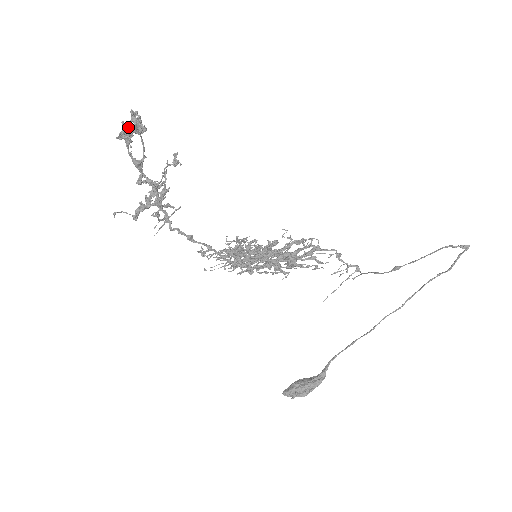
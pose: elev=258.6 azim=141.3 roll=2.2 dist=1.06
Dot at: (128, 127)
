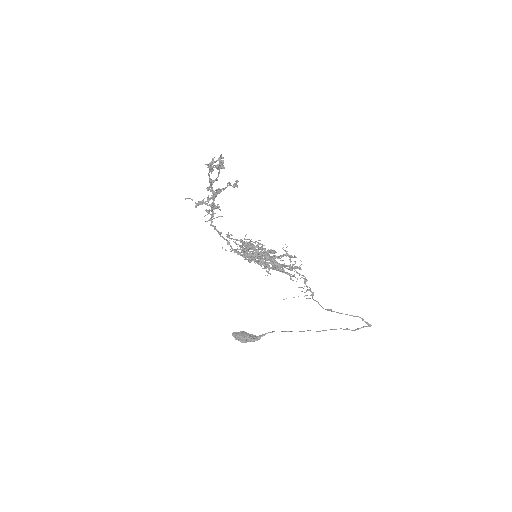
Dot at: (216, 160)
